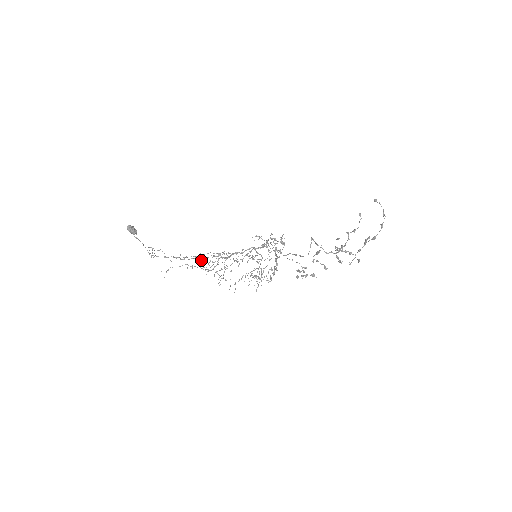
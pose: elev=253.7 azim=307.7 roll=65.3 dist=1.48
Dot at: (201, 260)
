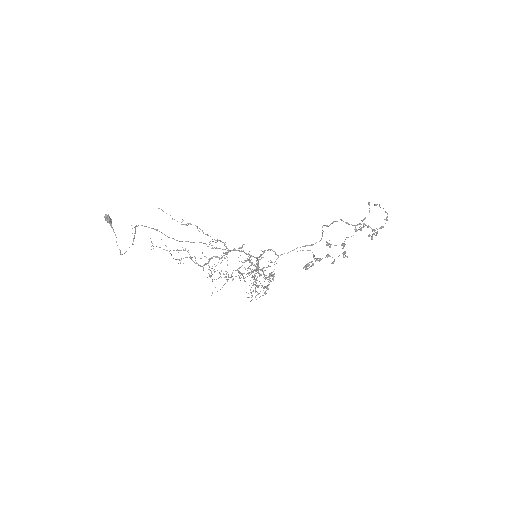
Dot at: (189, 257)
